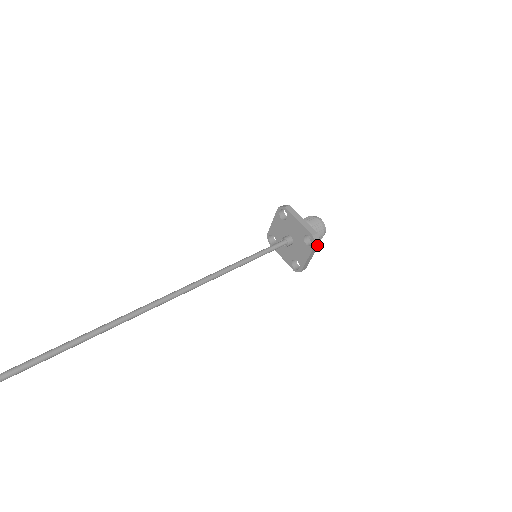
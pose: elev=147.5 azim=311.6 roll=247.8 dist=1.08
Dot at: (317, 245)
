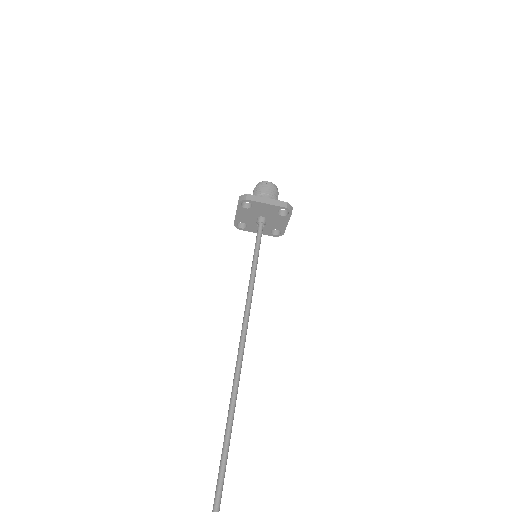
Dot at: (291, 211)
